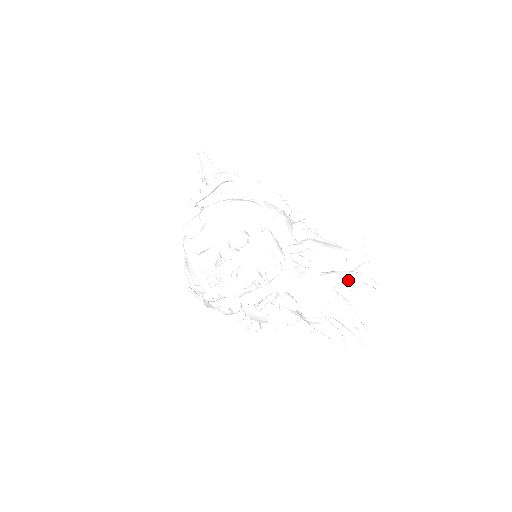
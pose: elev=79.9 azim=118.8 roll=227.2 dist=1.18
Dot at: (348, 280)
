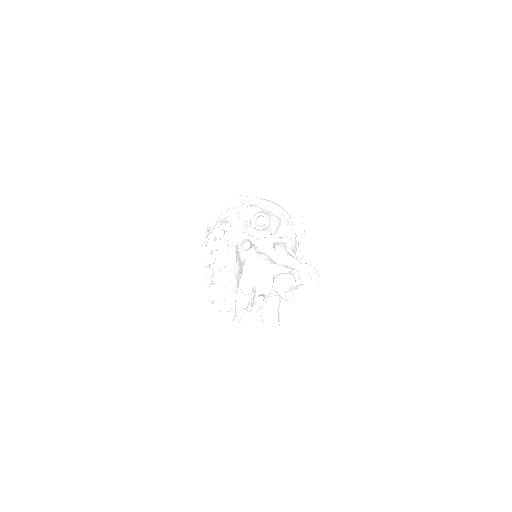
Dot at: (287, 270)
